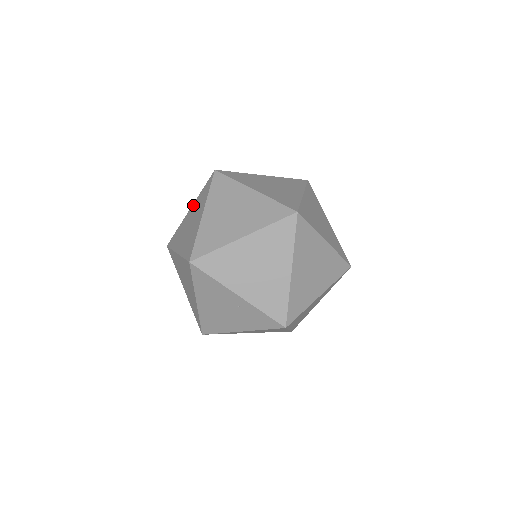
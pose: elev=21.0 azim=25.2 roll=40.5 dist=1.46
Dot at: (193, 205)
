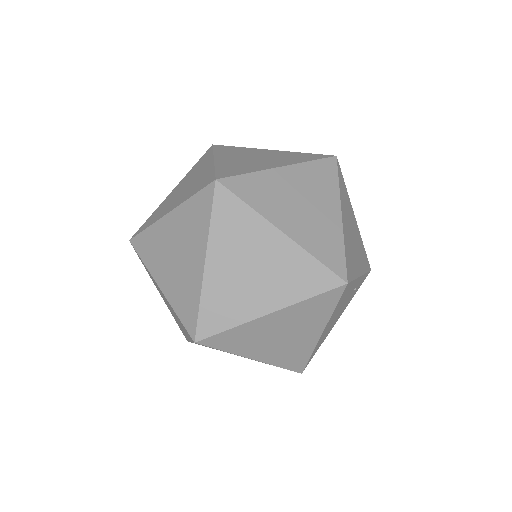
Dot at: (212, 250)
